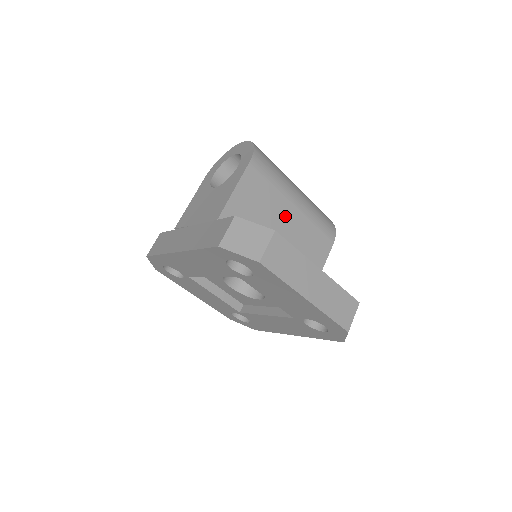
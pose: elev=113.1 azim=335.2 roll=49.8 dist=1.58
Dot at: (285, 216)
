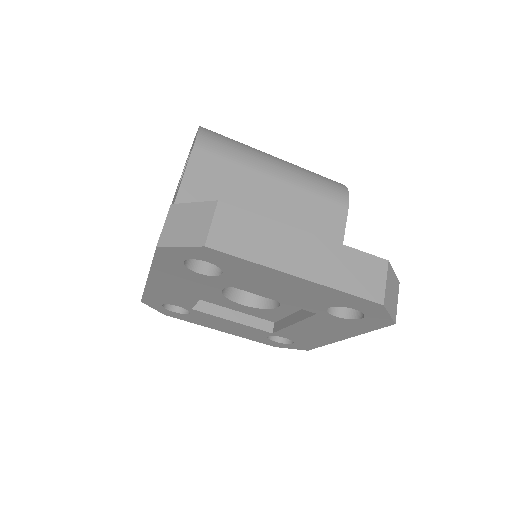
Dot at: (265, 193)
